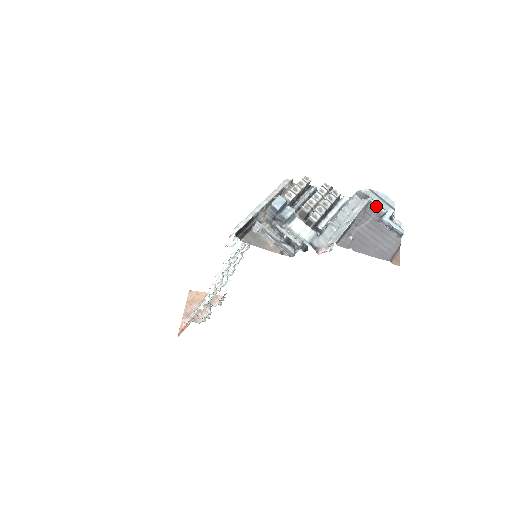
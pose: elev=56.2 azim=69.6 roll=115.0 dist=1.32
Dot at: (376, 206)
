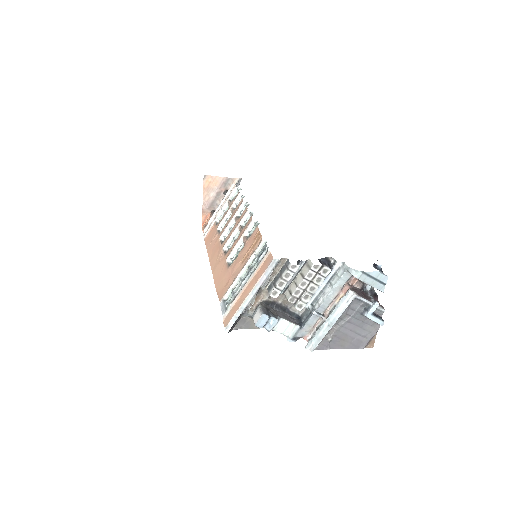
Dot at: (362, 301)
